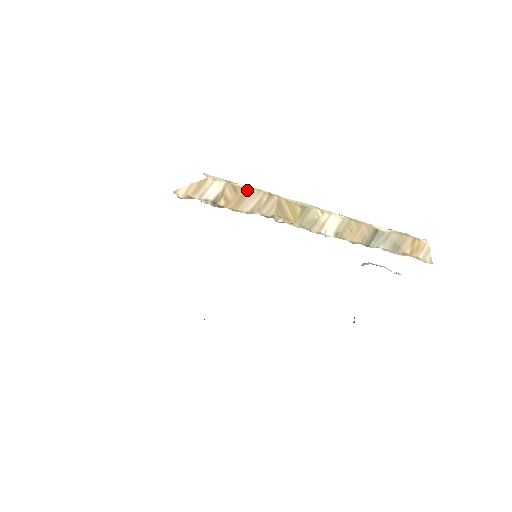
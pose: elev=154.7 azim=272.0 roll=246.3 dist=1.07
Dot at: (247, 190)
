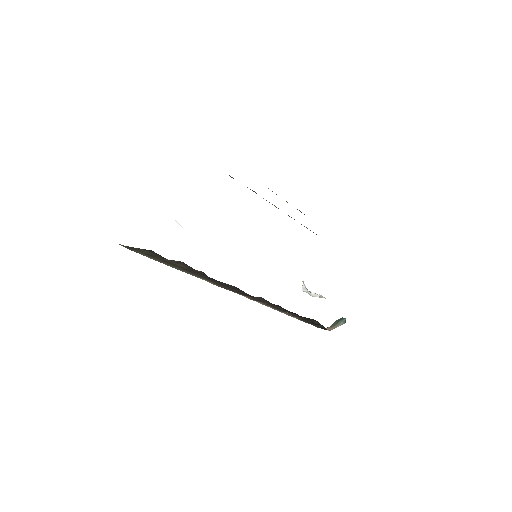
Dot at: occluded
